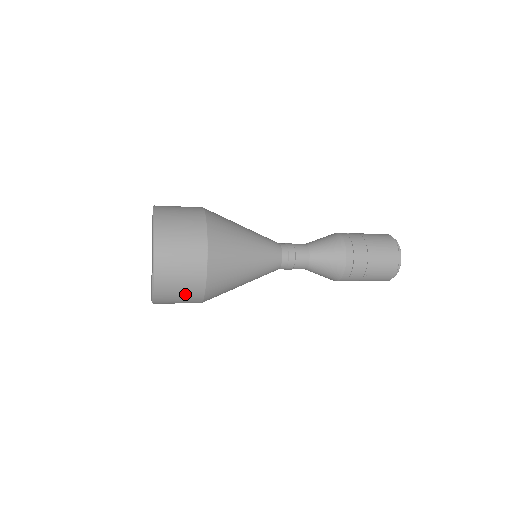
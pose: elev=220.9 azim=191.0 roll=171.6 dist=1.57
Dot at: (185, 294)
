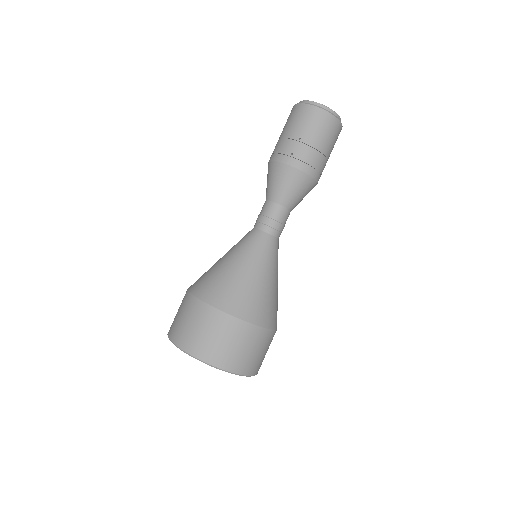
Dot at: occluded
